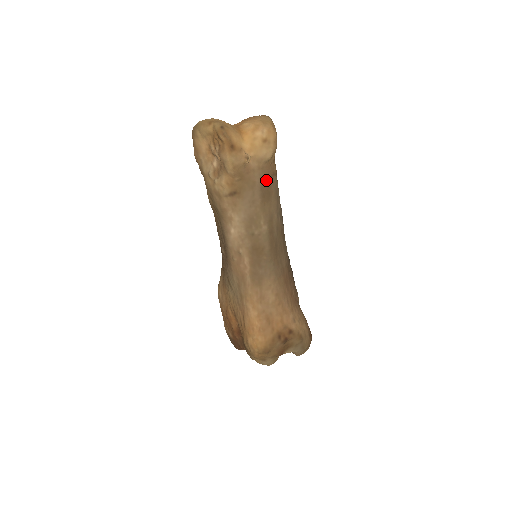
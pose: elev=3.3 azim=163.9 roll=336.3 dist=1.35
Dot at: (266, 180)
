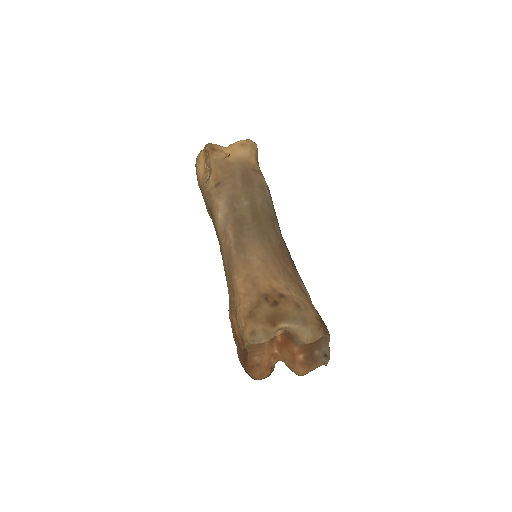
Dot at: (247, 172)
